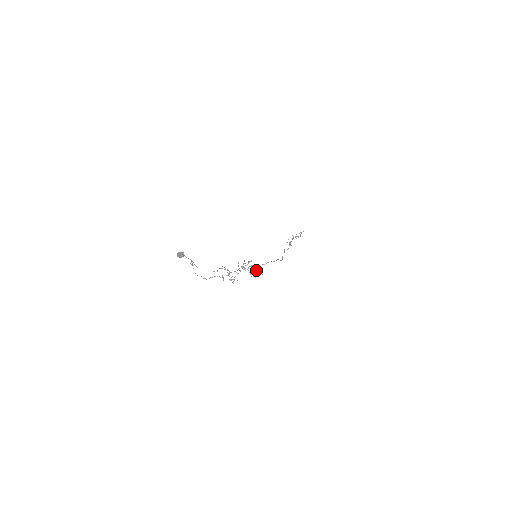
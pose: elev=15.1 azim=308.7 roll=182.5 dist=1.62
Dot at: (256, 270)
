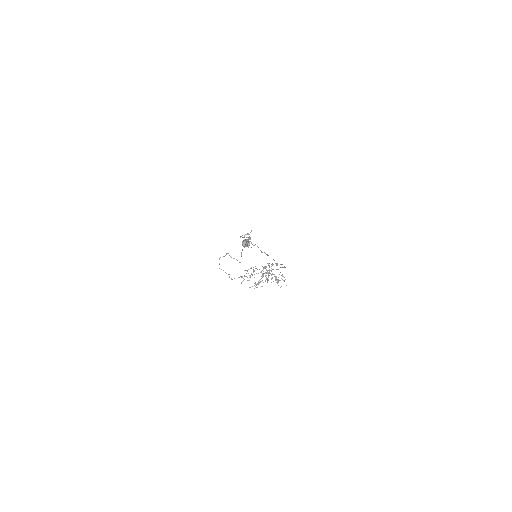
Dot at: (283, 276)
